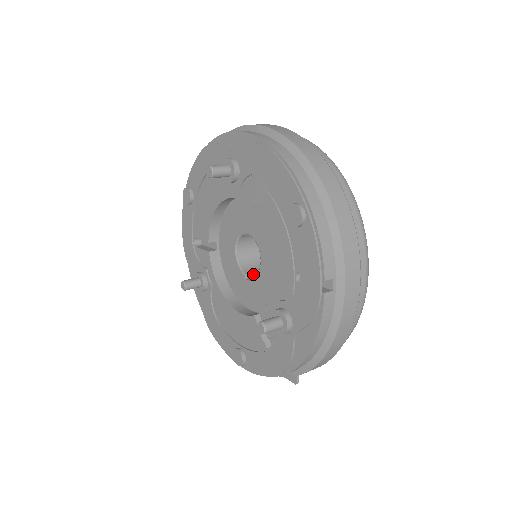
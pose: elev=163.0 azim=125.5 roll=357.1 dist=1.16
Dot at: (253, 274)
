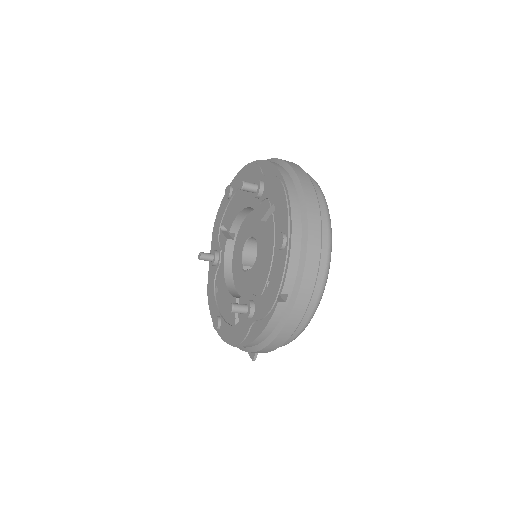
Dot at: (250, 268)
